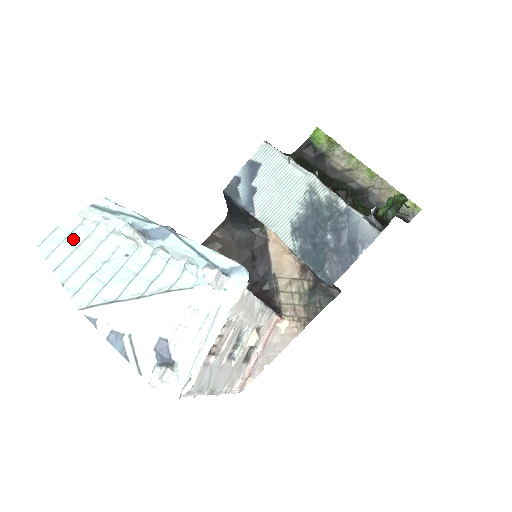
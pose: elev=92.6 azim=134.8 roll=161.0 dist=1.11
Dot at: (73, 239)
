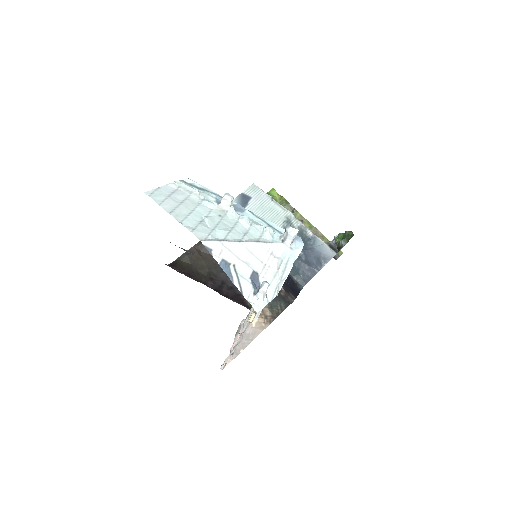
Dot at: (175, 197)
